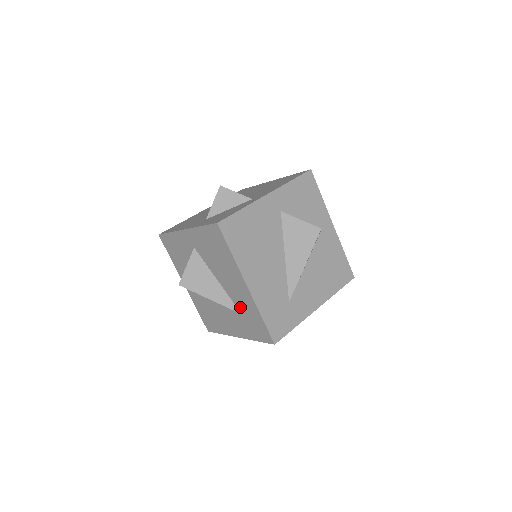
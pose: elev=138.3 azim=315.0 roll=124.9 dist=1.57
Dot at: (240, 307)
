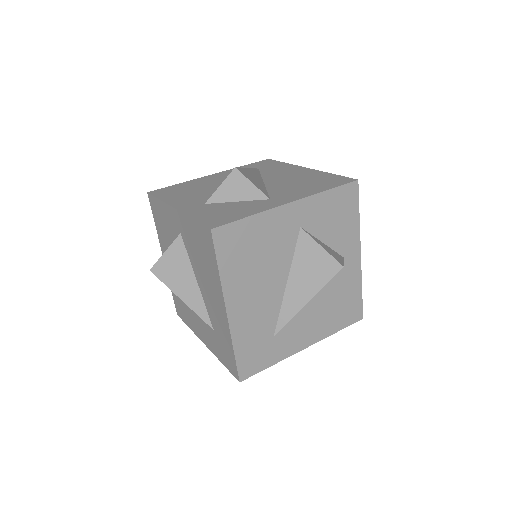
Dot at: (214, 323)
